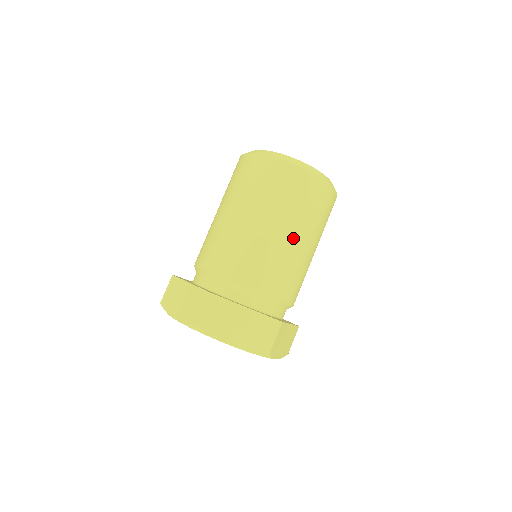
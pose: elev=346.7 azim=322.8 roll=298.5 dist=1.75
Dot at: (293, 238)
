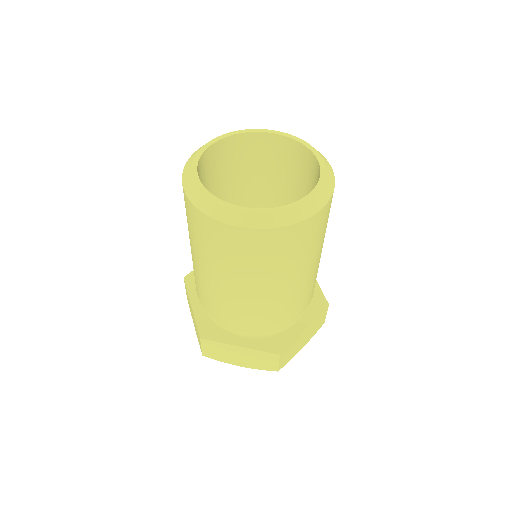
Dot at: (319, 257)
